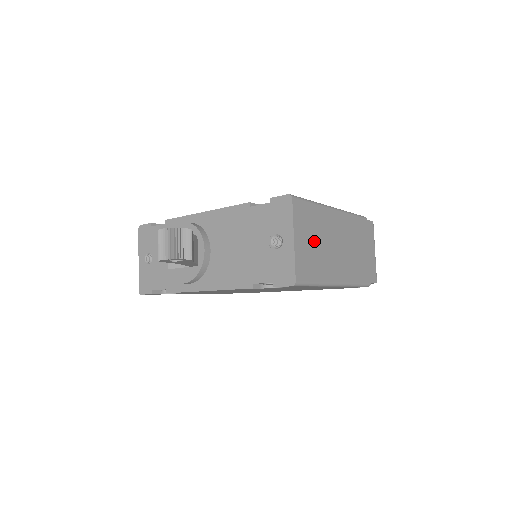
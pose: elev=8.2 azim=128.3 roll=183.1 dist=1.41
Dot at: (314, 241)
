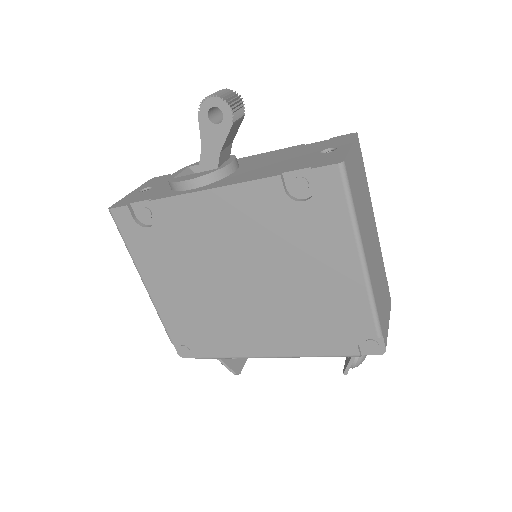
Dot at: (360, 186)
